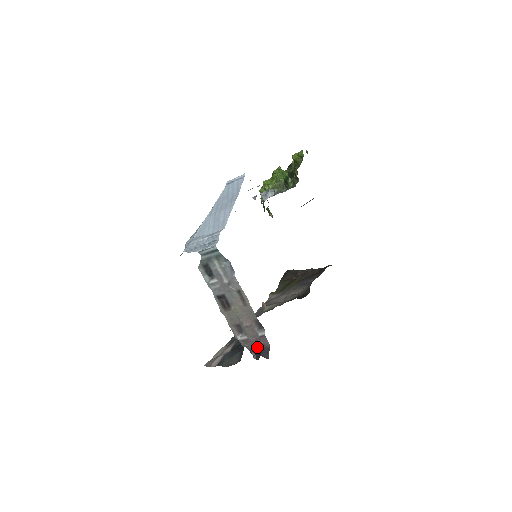
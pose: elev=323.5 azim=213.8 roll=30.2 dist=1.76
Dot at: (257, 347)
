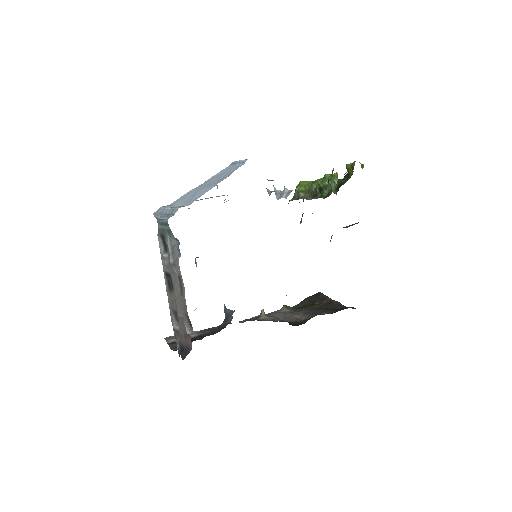
Dot at: (184, 344)
